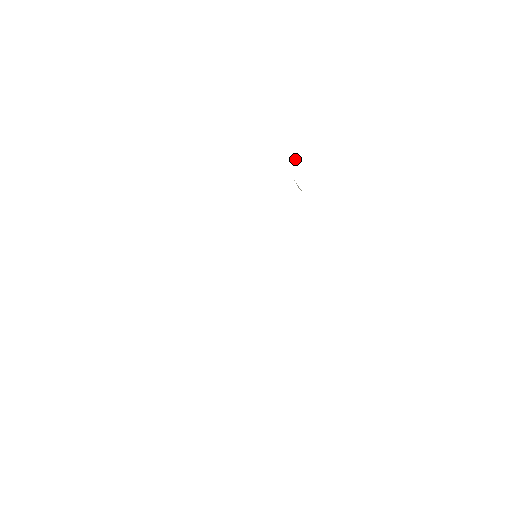
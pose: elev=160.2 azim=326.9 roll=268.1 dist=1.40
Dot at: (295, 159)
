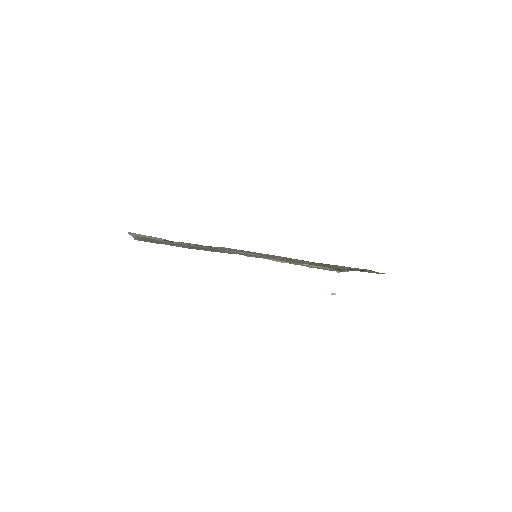
Dot at: occluded
